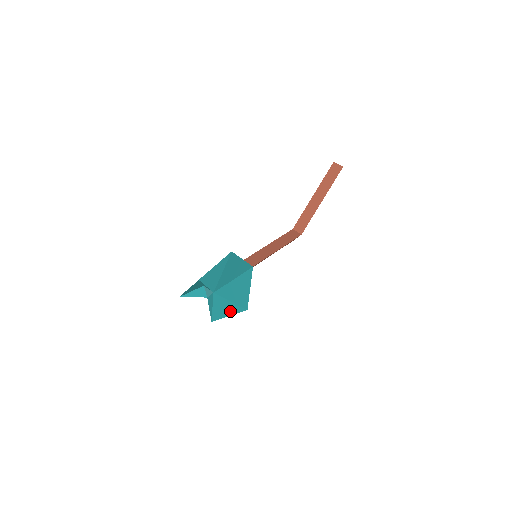
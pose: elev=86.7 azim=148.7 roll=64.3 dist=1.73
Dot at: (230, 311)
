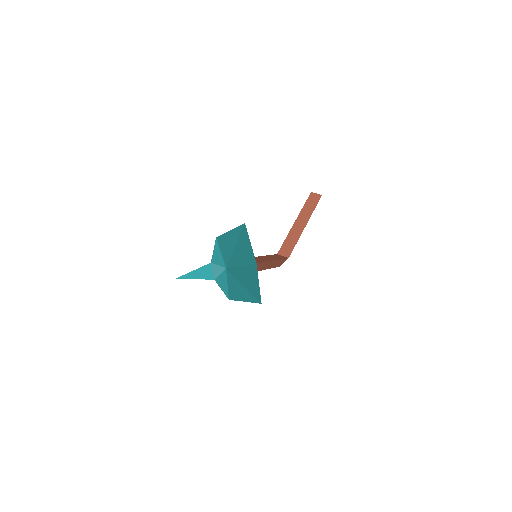
Dot at: (245, 297)
